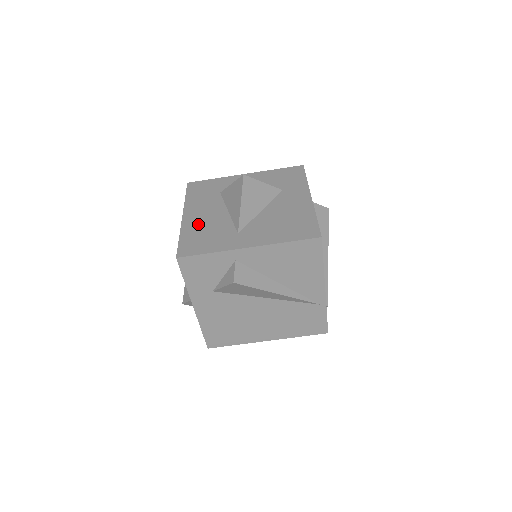
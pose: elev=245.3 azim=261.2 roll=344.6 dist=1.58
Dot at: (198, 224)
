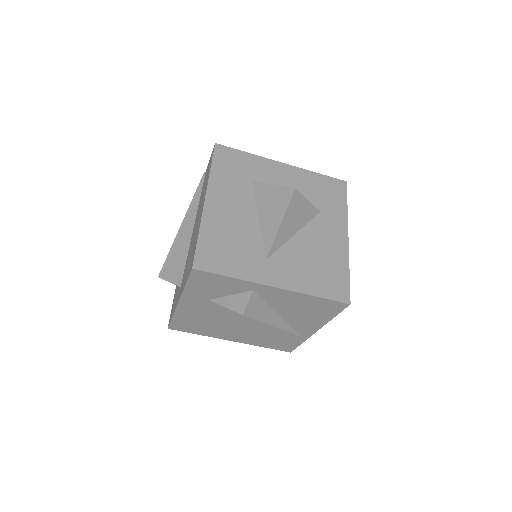
Dot at: (222, 223)
